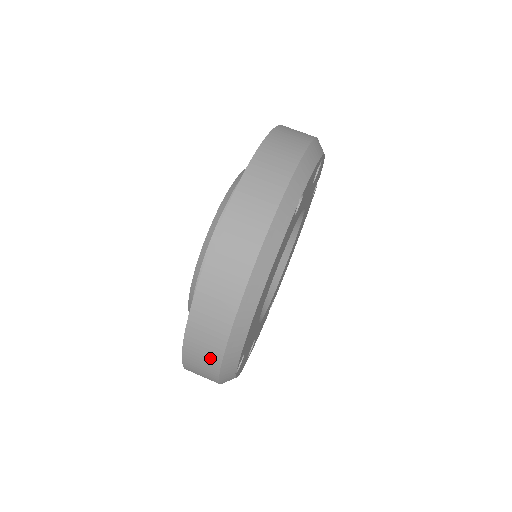
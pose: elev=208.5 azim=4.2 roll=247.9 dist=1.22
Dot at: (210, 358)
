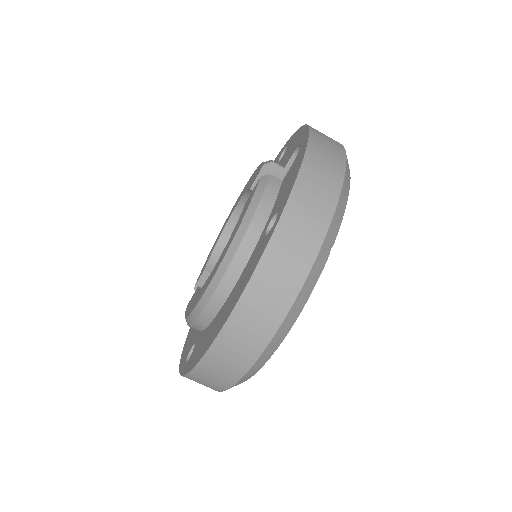
Dot at: (215, 385)
